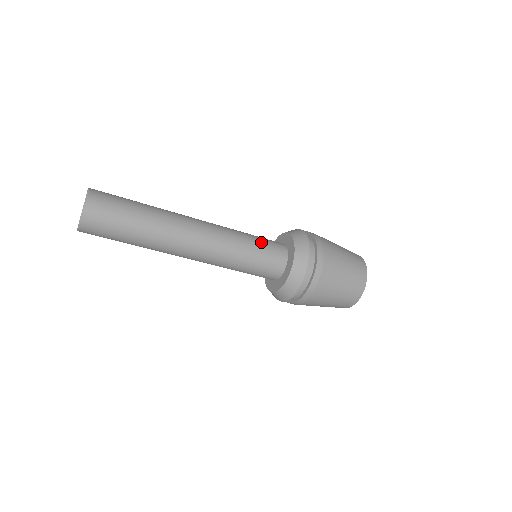
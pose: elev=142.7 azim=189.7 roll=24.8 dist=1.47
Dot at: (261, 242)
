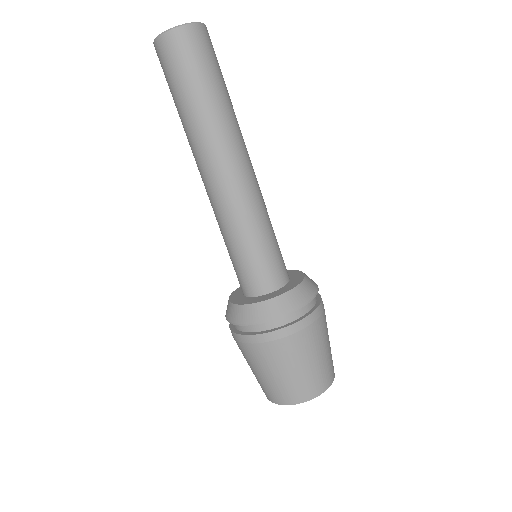
Dot at: (273, 249)
